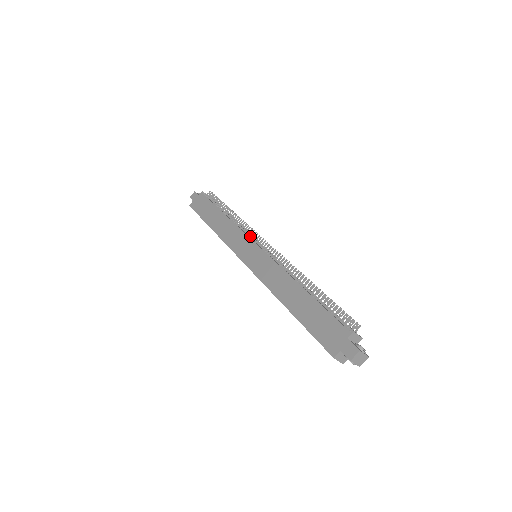
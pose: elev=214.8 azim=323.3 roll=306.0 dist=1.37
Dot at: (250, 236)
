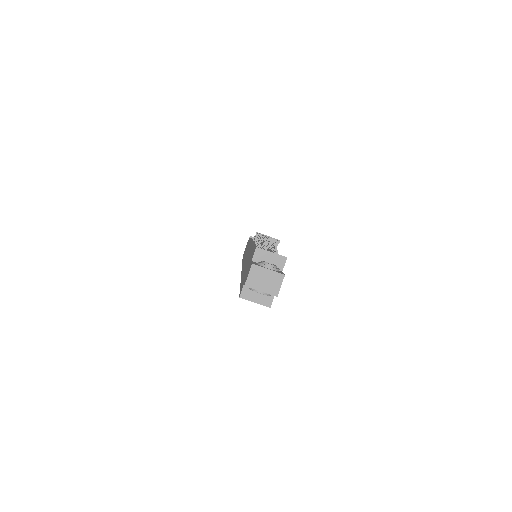
Dot at: occluded
